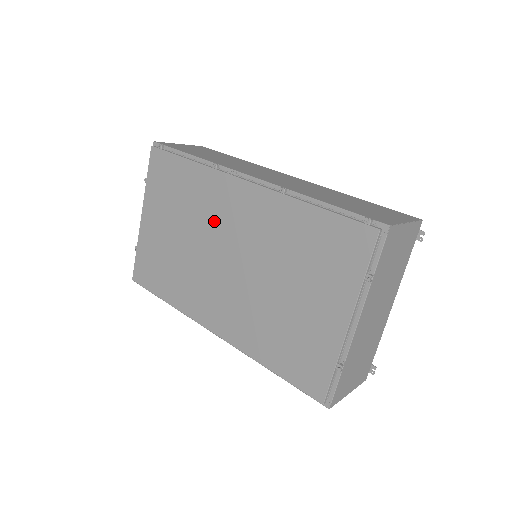
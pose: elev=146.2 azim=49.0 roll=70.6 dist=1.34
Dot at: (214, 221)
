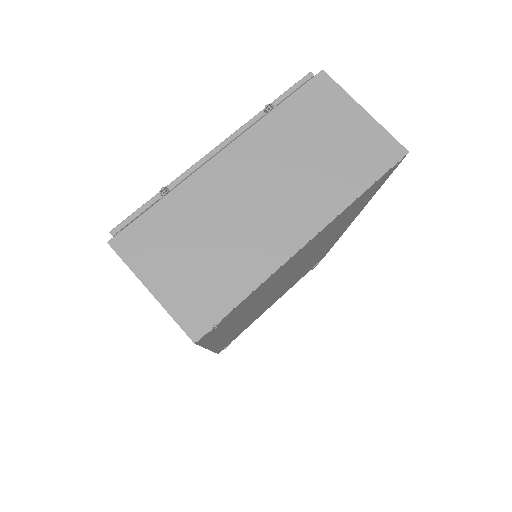
Dot at: occluded
